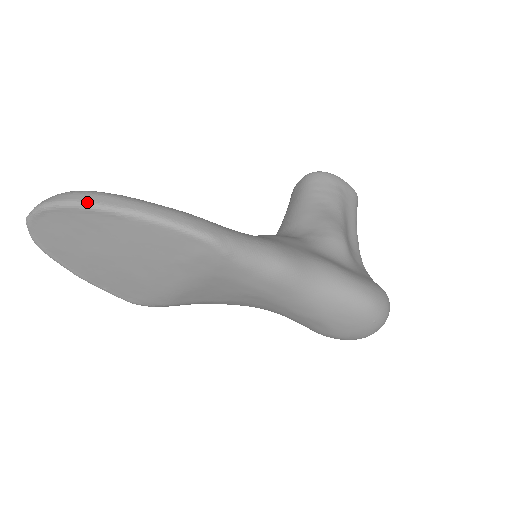
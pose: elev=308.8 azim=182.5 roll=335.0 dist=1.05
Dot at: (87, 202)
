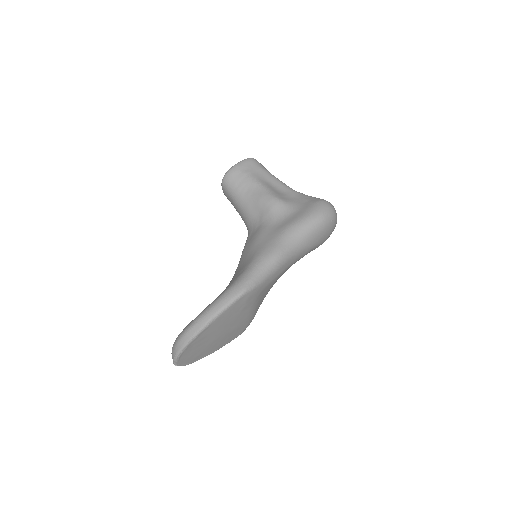
Dot at: (191, 338)
